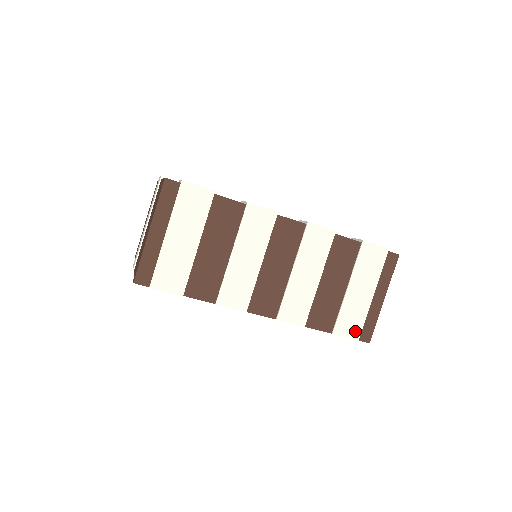
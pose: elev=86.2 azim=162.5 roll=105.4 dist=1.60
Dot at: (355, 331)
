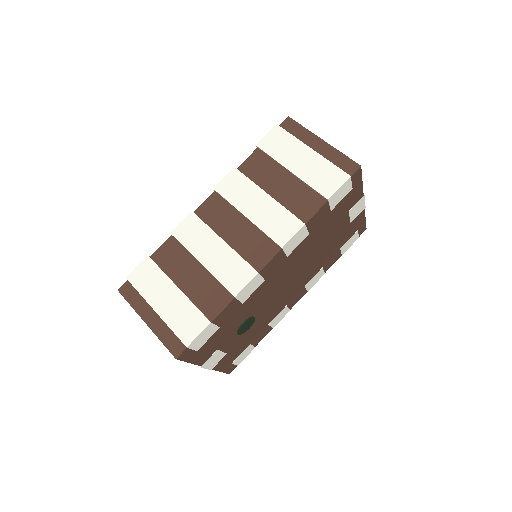
Dot at: (338, 177)
